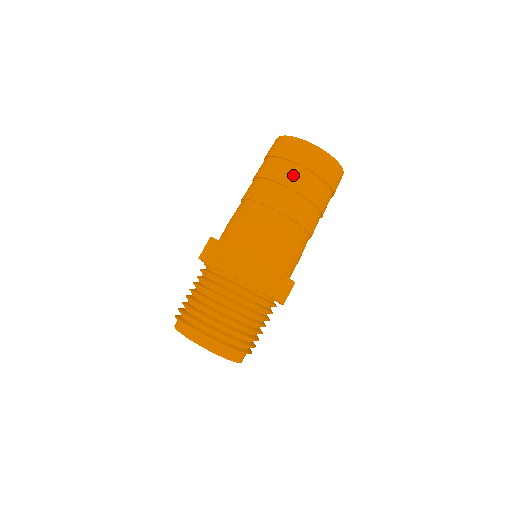
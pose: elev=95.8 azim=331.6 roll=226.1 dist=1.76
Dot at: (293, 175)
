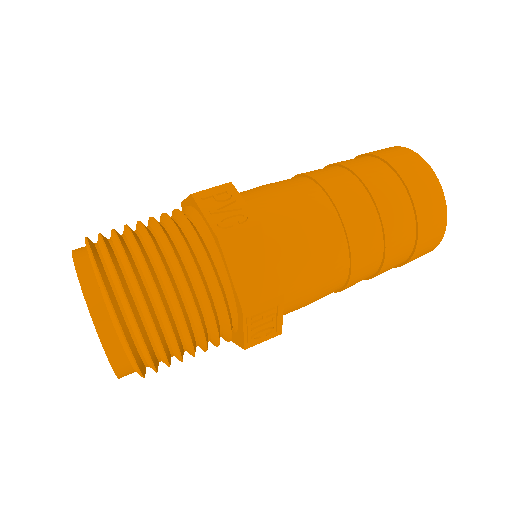
Dot at: (396, 206)
